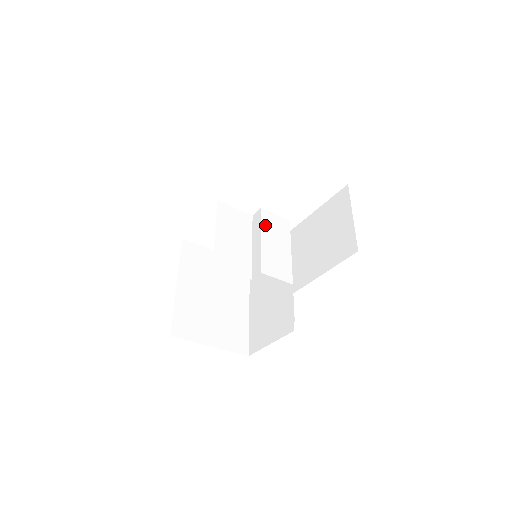
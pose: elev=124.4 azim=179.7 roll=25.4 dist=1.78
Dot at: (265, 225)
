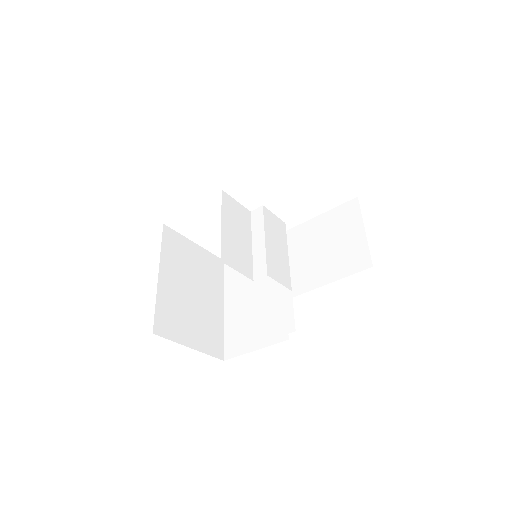
Dot at: (267, 224)
